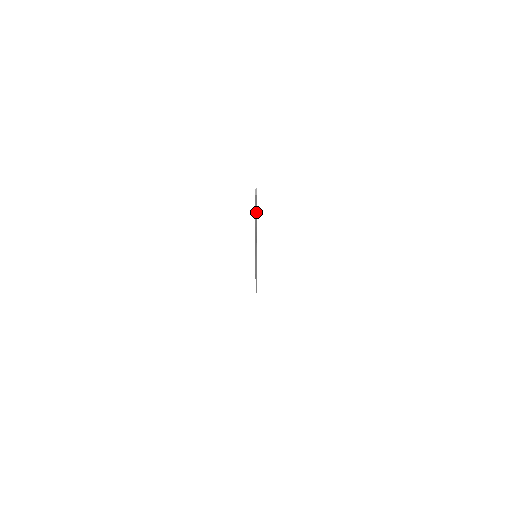
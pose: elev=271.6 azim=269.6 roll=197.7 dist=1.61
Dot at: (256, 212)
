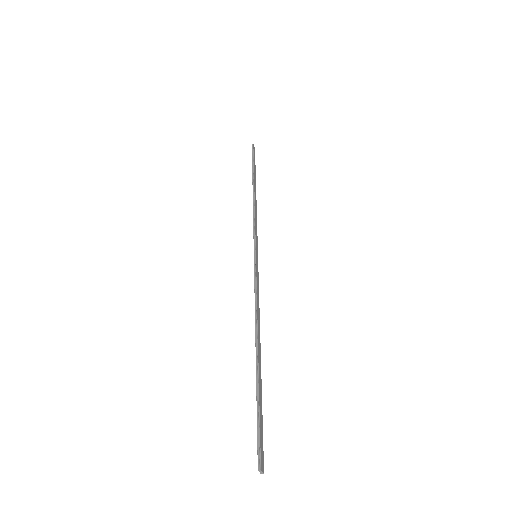
Dot at: (261, 412)
